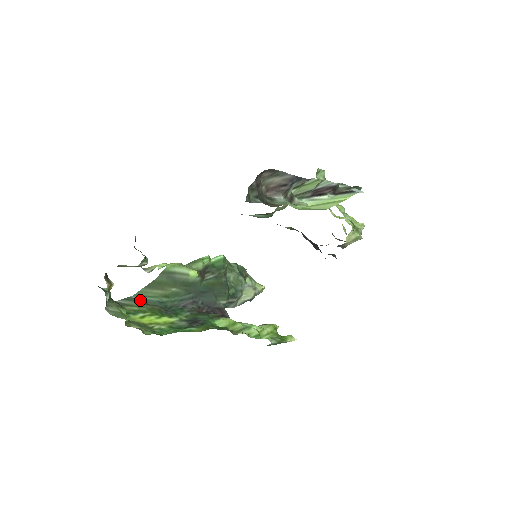
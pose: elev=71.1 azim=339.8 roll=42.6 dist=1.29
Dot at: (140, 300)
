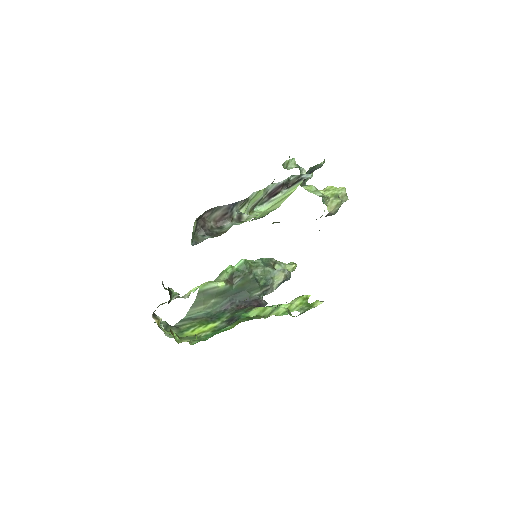
Dot at: (190, 318)
